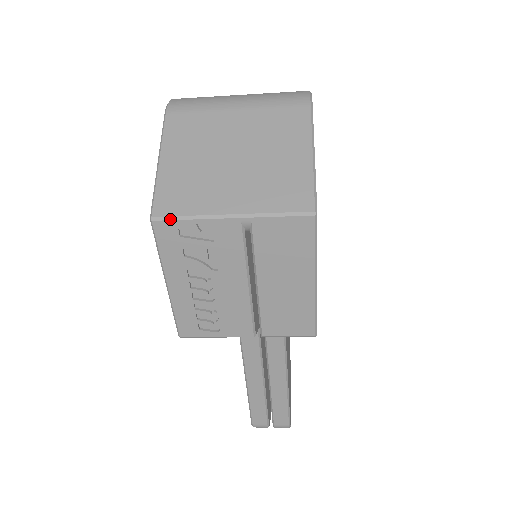
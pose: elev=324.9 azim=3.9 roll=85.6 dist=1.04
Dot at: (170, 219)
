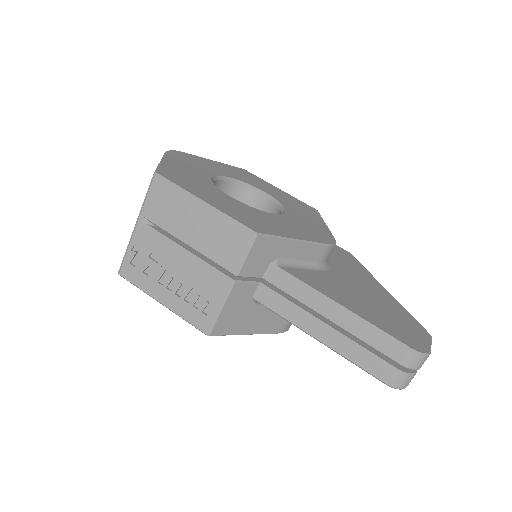
Dot at: (122, 263)
